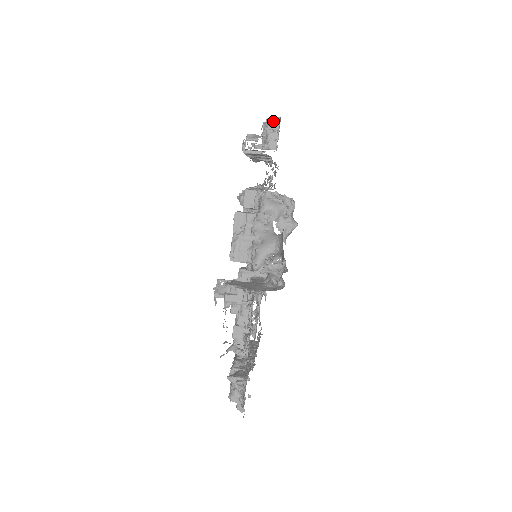
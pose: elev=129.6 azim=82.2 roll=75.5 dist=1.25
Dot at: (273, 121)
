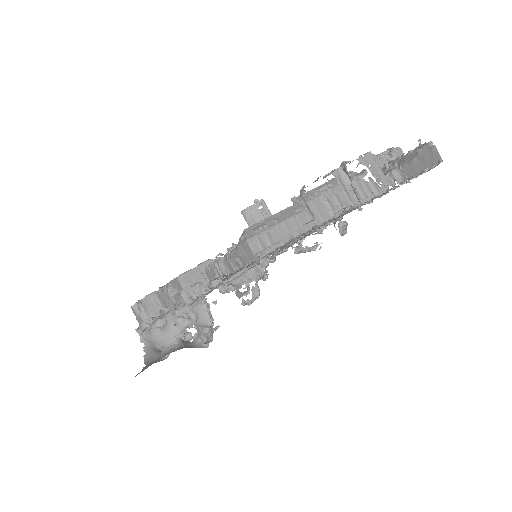
Dot at: (432, 154)
